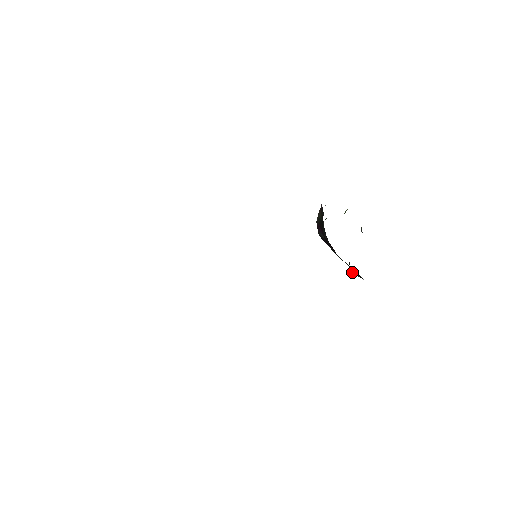
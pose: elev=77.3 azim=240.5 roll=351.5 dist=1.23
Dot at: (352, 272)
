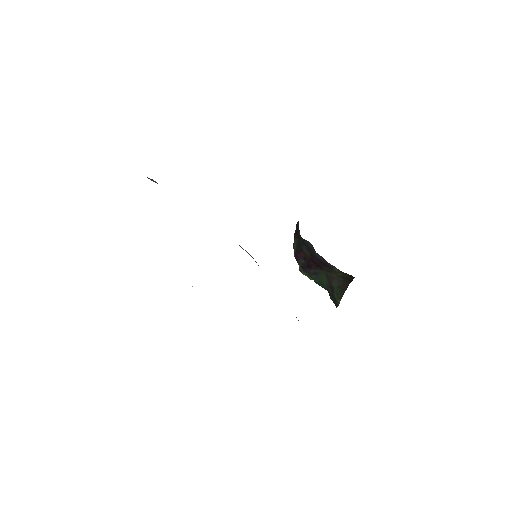
Dot at: (336, 304)
